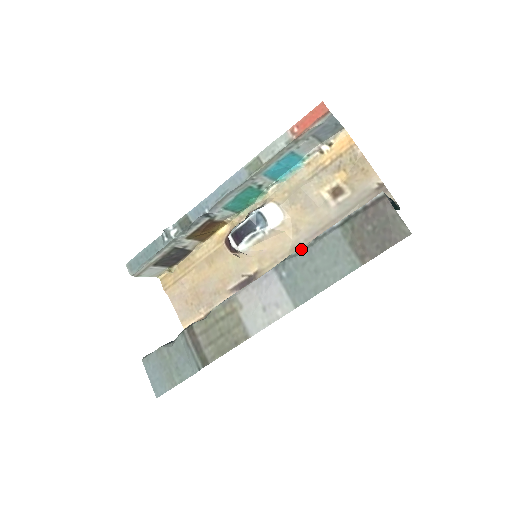
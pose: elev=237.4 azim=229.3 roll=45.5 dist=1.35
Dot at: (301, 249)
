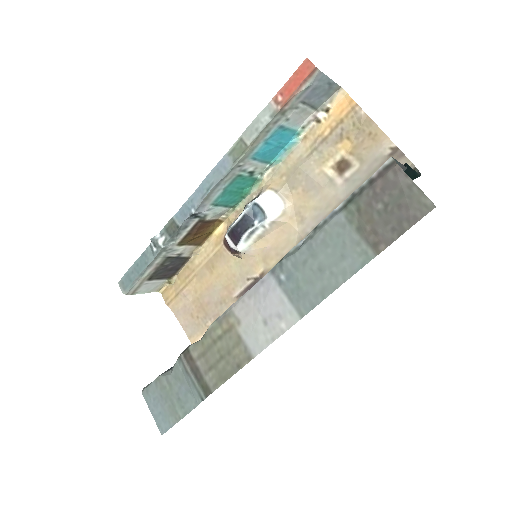
Dot at: (299, 244)
